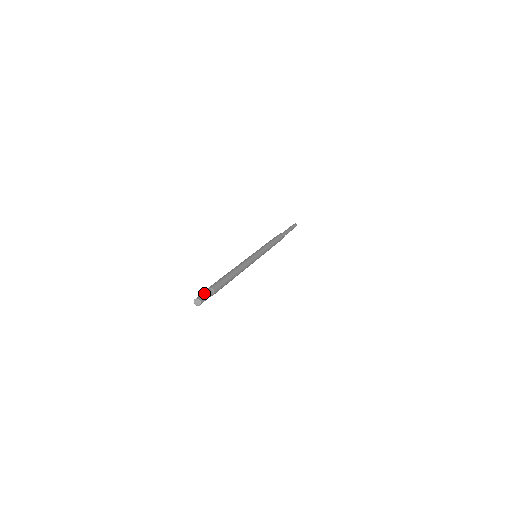
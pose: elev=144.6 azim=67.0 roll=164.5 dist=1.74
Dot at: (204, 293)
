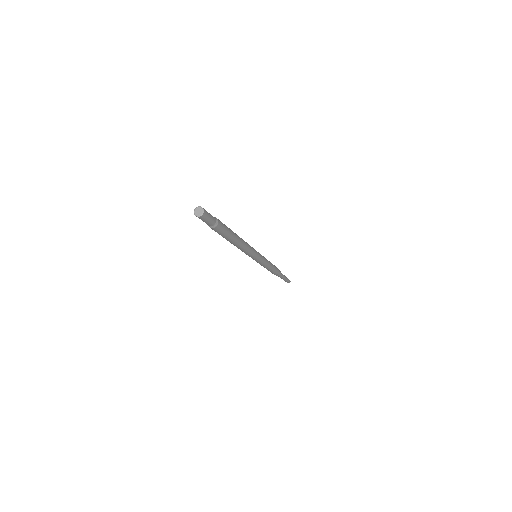
Dot at: occluded
